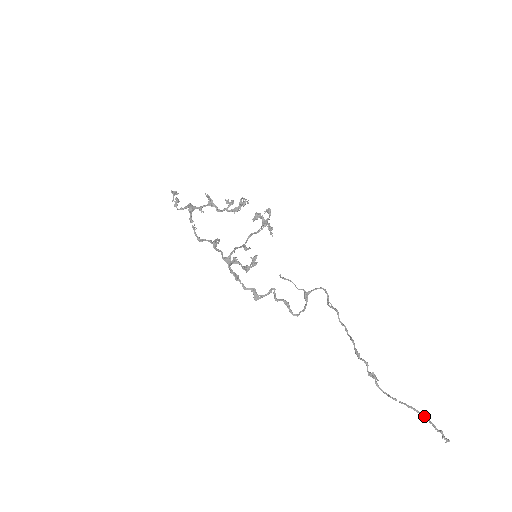
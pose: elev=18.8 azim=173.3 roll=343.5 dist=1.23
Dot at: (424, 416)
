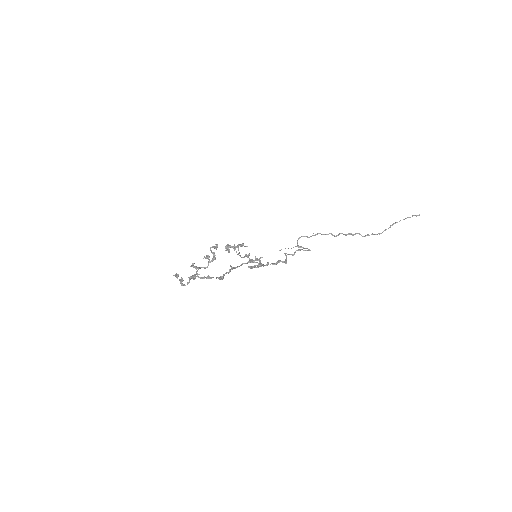
Dot at: occluded
